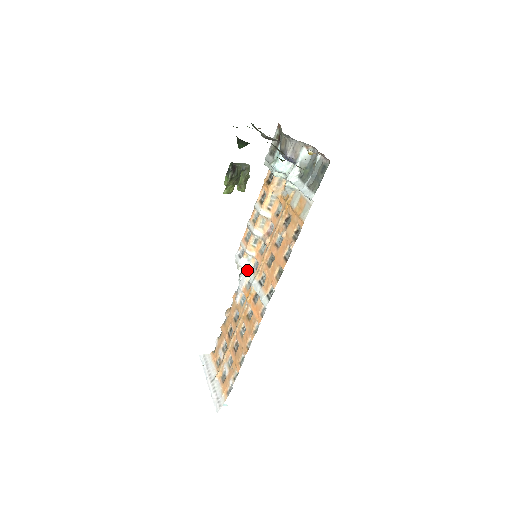
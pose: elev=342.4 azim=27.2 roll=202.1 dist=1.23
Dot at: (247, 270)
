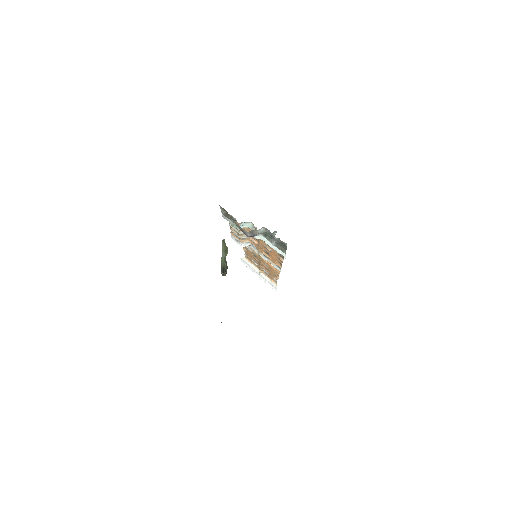
Dot at: (248, 245)
